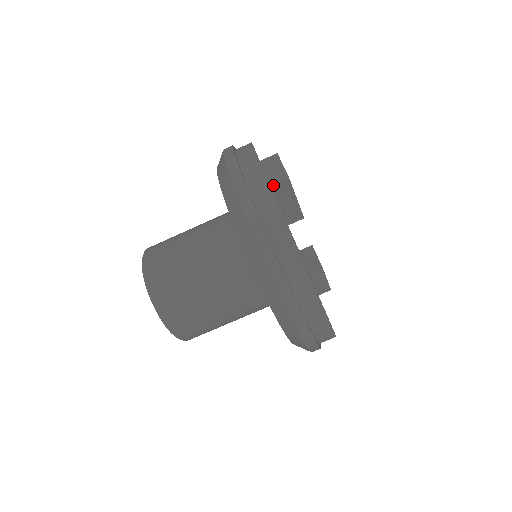
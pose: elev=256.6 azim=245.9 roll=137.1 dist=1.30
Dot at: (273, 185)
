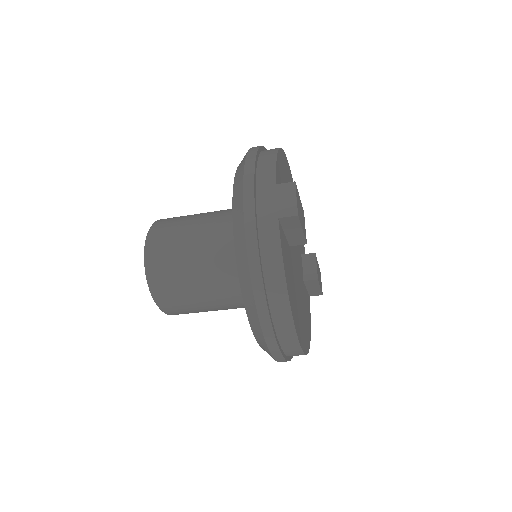
Dot at: (281, 217)
